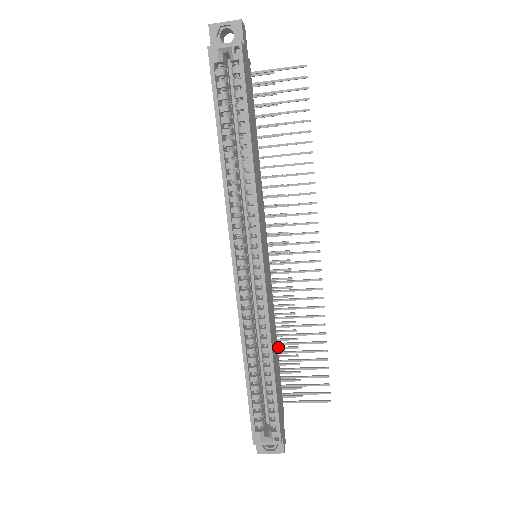
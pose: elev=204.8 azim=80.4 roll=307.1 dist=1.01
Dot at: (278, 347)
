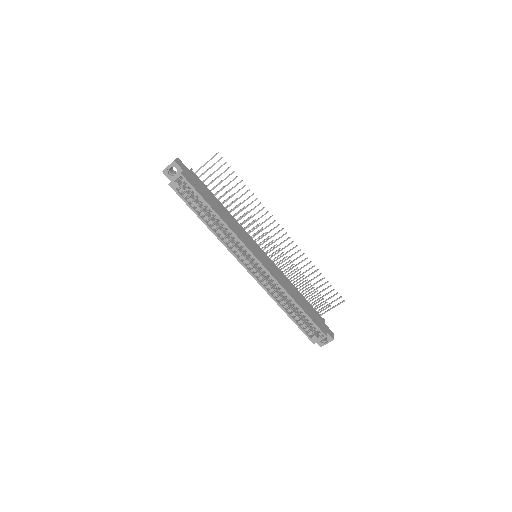
Dot at: (301, 289)
